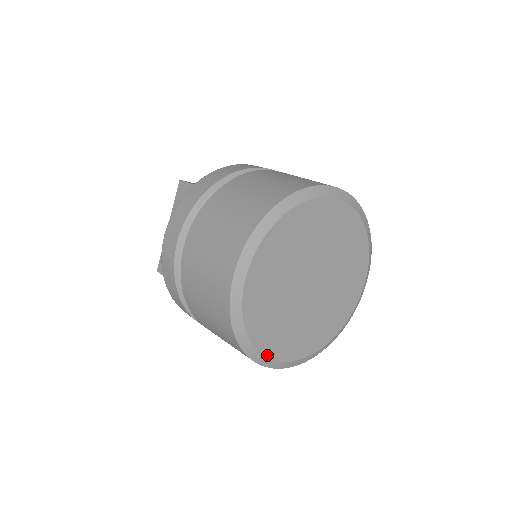
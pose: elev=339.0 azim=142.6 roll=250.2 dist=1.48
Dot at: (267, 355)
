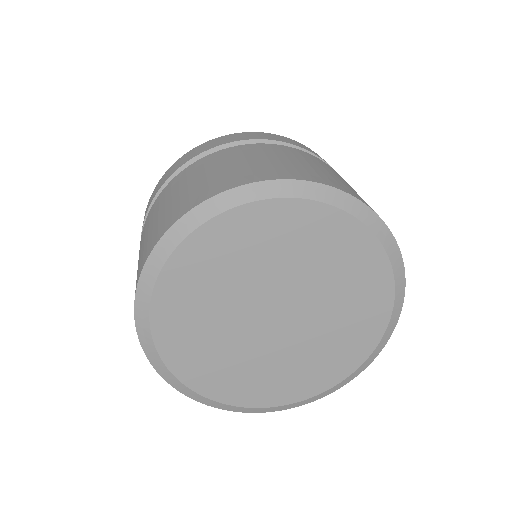
Dot at: (295, 401)
